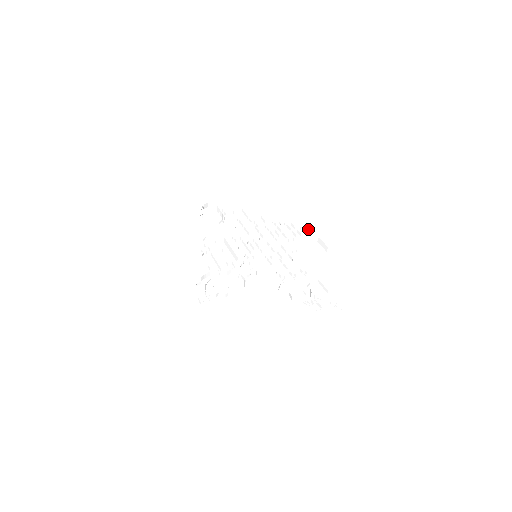
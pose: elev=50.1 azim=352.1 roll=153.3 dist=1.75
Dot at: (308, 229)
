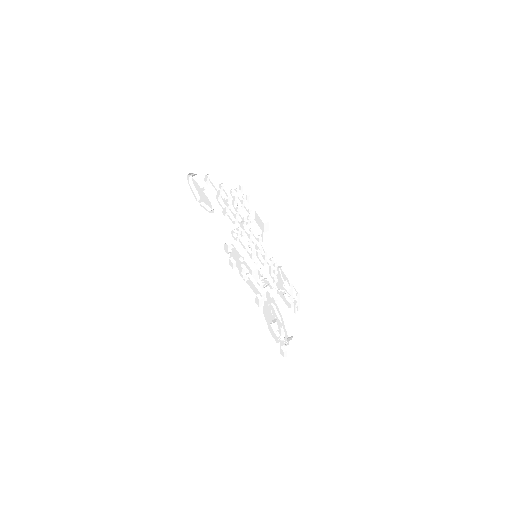
Dot at: occluded
